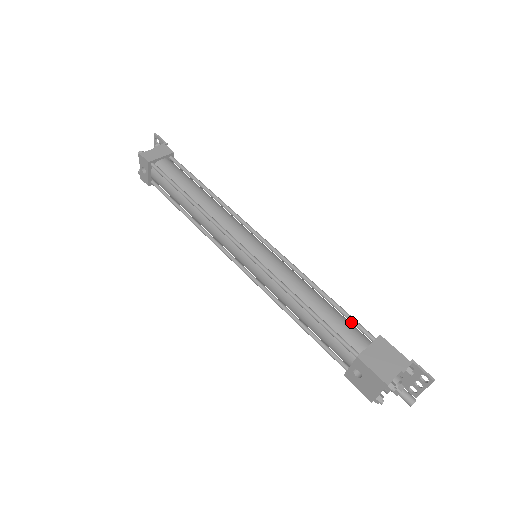
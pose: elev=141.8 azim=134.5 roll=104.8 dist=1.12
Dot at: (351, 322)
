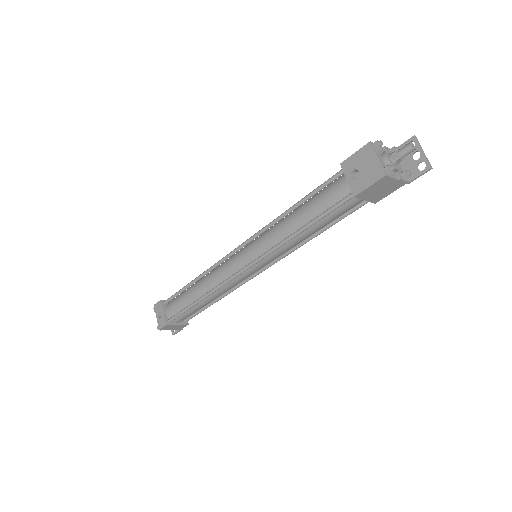
Dot at: occluded
